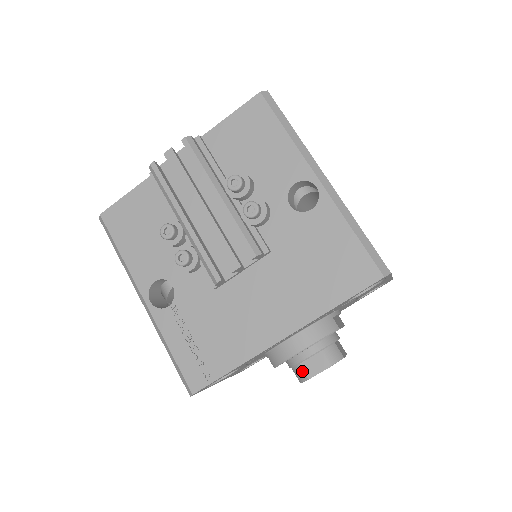
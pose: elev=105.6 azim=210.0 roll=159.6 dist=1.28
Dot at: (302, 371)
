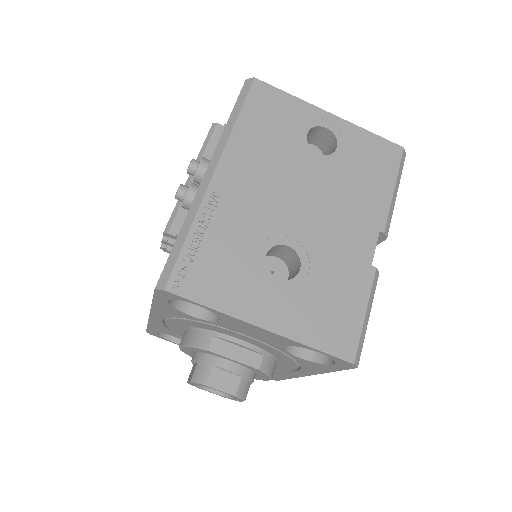
Dot at: occluded
